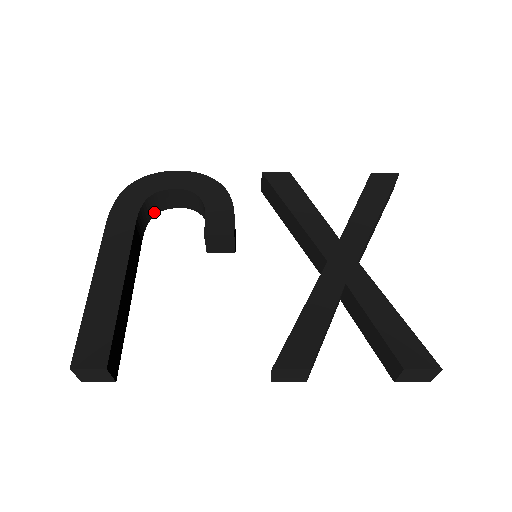
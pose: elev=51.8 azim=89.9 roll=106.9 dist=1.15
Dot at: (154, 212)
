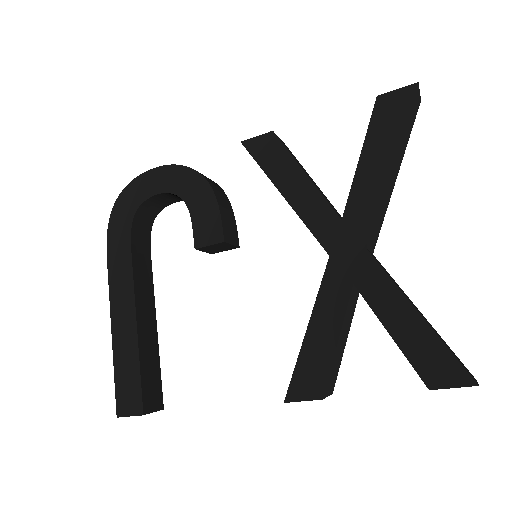
Dot at: (152, 217)
